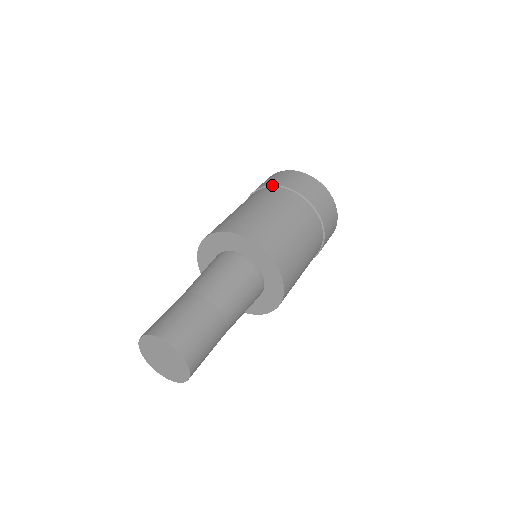
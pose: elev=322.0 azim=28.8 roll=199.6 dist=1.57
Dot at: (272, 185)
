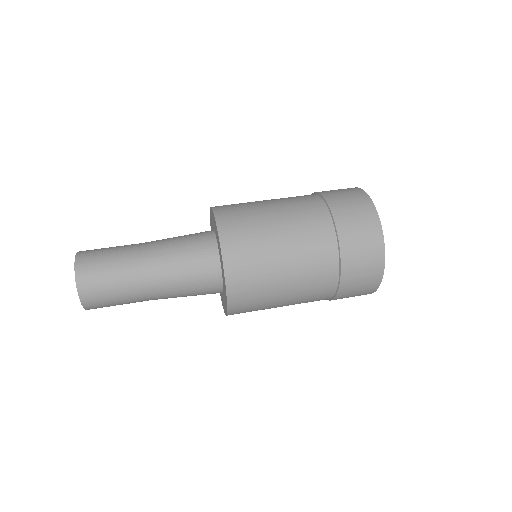
Dot at: (335, 223)
